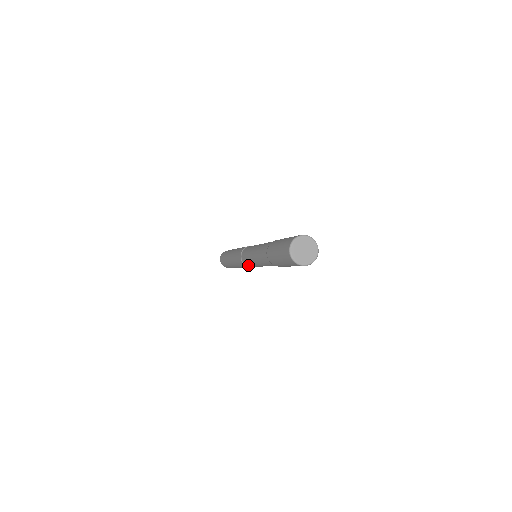
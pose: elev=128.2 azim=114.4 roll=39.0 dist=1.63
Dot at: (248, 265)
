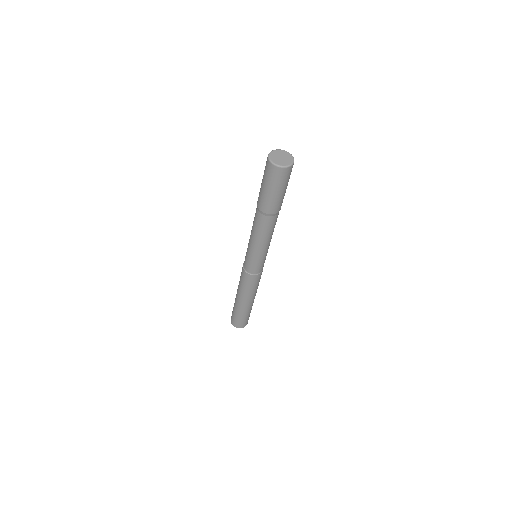
Dot at: (257, 270)
